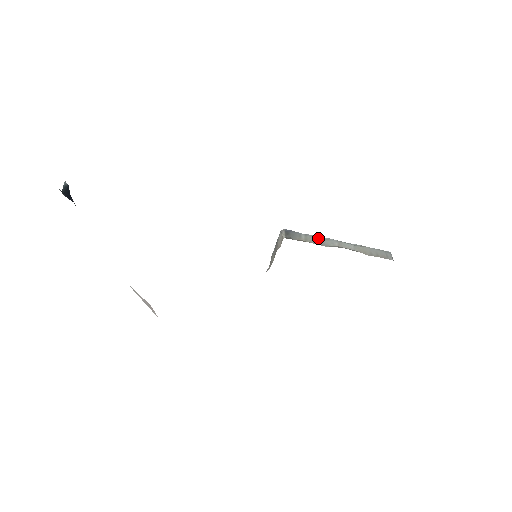
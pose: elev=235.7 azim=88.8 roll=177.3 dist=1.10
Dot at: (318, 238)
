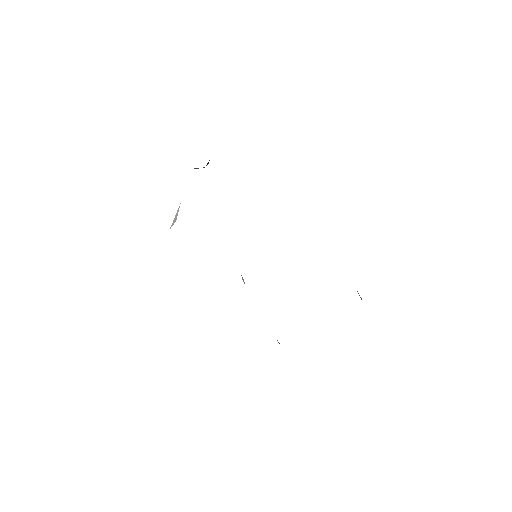
Dot at: occluded
